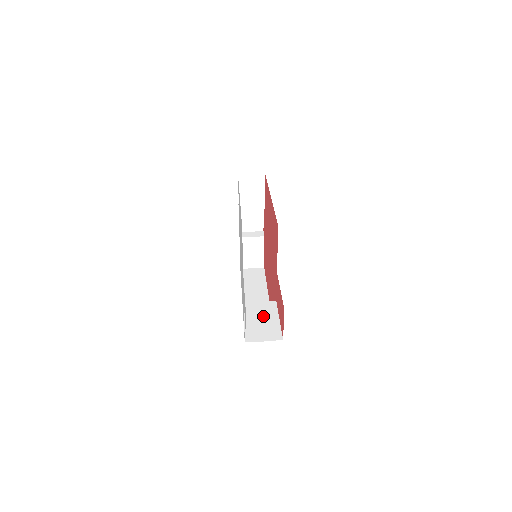
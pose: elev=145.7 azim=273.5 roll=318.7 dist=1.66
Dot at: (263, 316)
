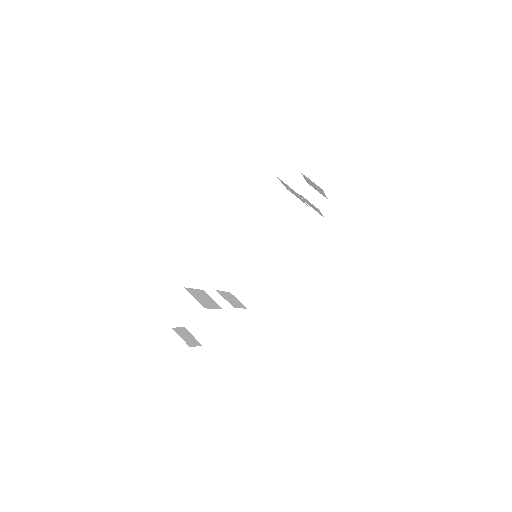
Dot at: (213, 315)
